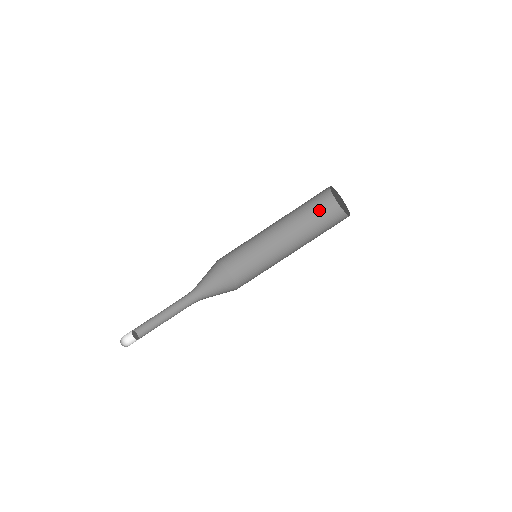
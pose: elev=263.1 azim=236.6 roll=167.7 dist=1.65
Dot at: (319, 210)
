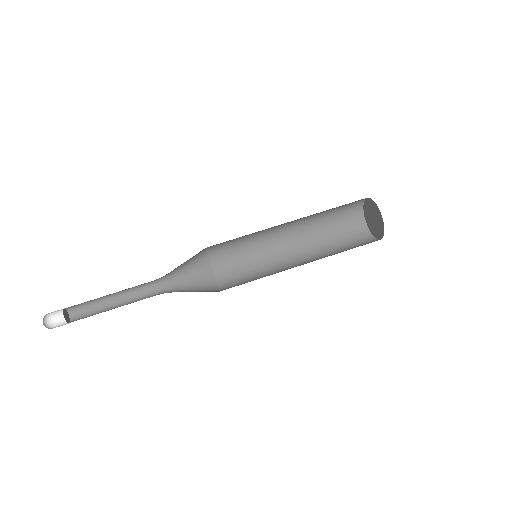
Dot at: (350, 243)
